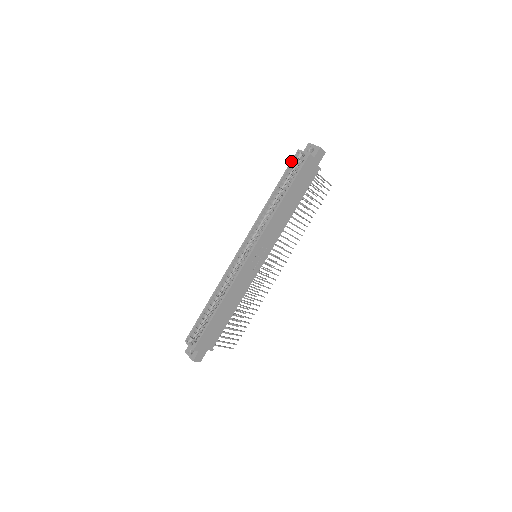
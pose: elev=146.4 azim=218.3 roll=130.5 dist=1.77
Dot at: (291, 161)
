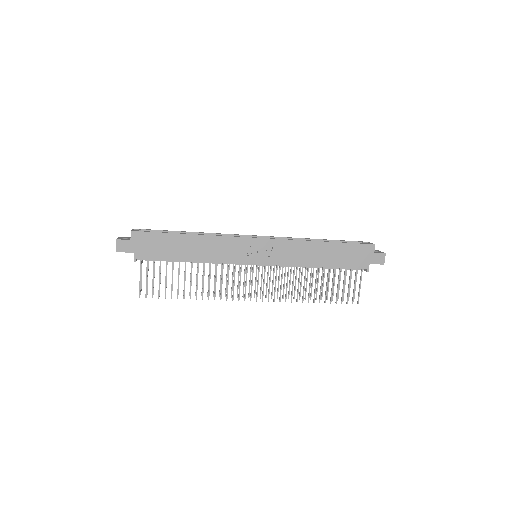
Dot at: (355, 241)
